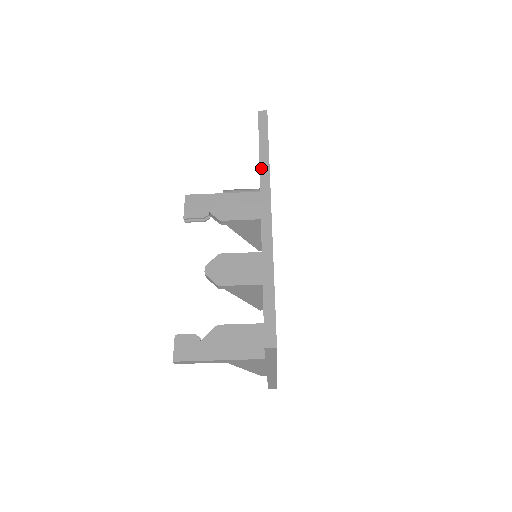
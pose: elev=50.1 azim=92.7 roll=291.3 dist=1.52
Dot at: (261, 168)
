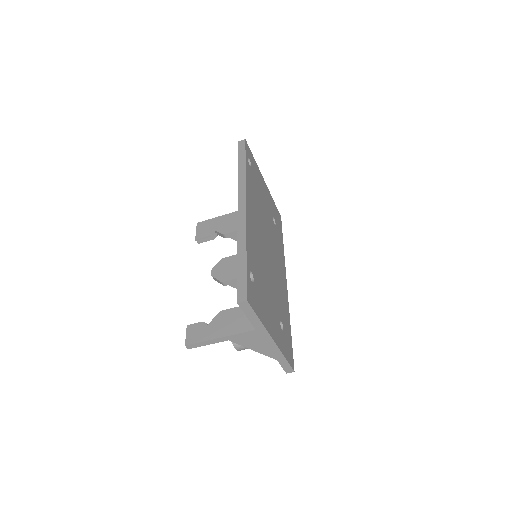
Dot at: (239, 179)
